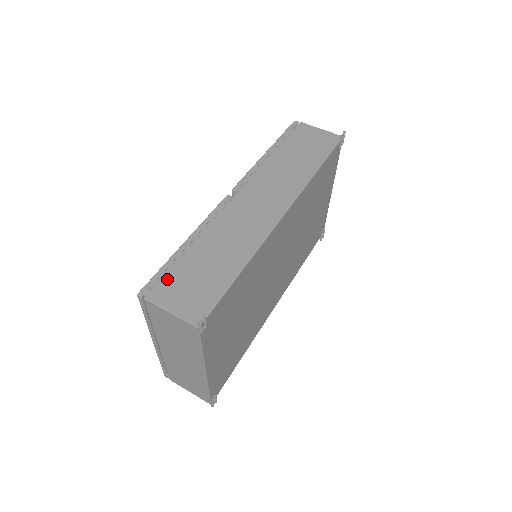
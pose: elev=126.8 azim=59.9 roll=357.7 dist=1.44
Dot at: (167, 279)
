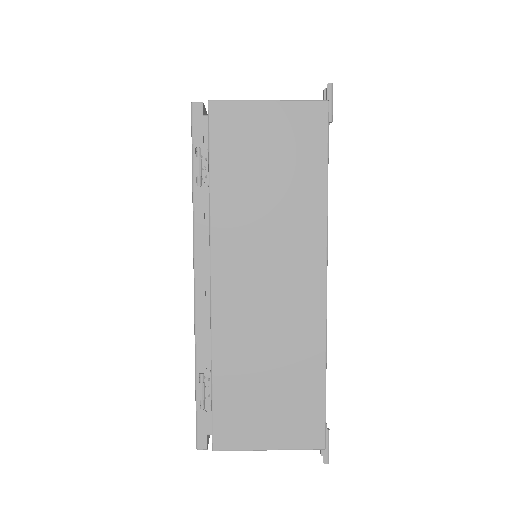
Dot at: occluded
